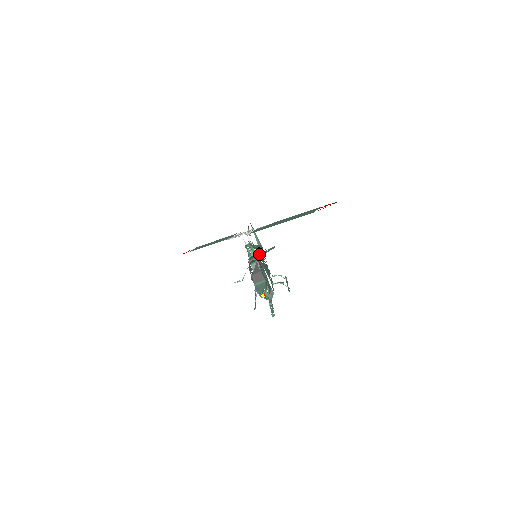
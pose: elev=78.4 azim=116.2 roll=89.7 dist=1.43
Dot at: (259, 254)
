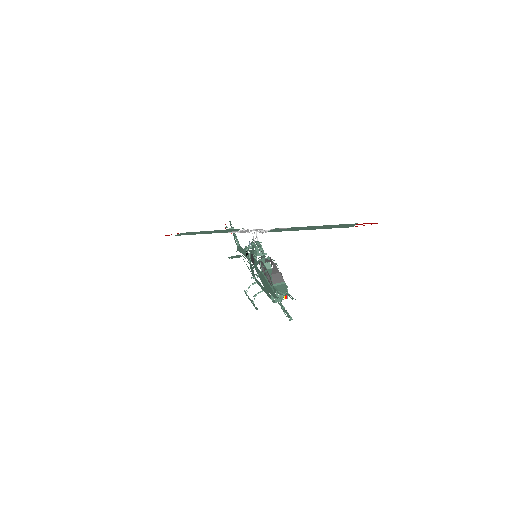
Dot at: occluded
